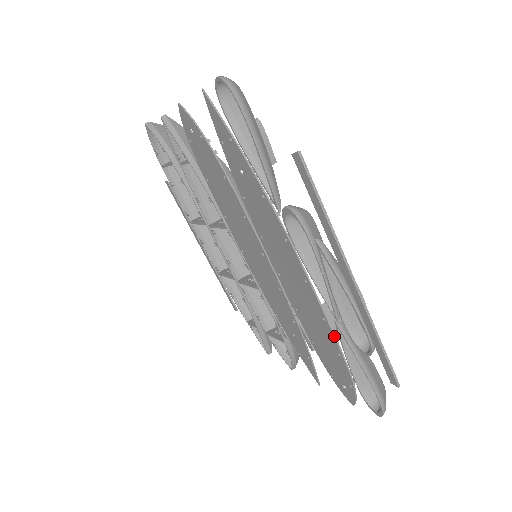
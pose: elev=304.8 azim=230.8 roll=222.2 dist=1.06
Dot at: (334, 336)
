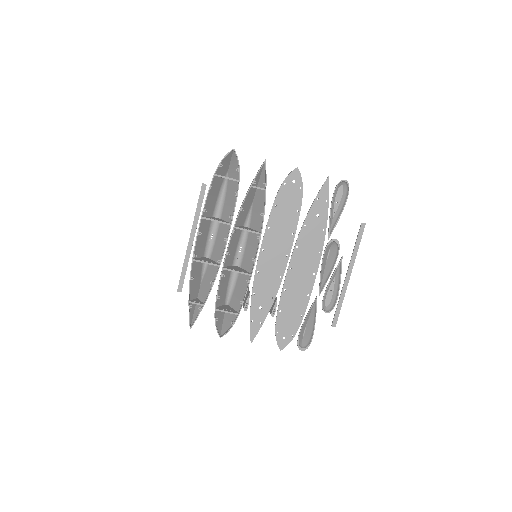
Dot at: occluded
